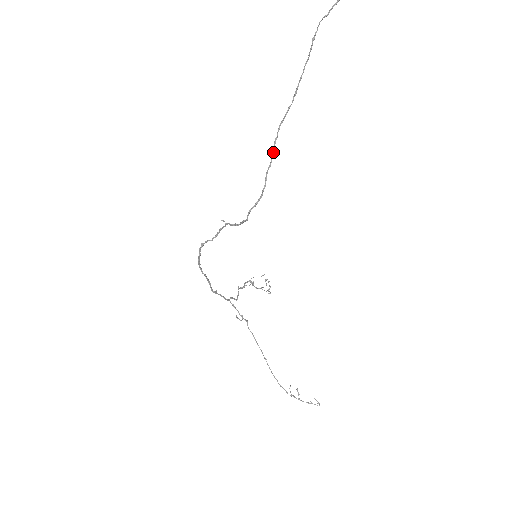
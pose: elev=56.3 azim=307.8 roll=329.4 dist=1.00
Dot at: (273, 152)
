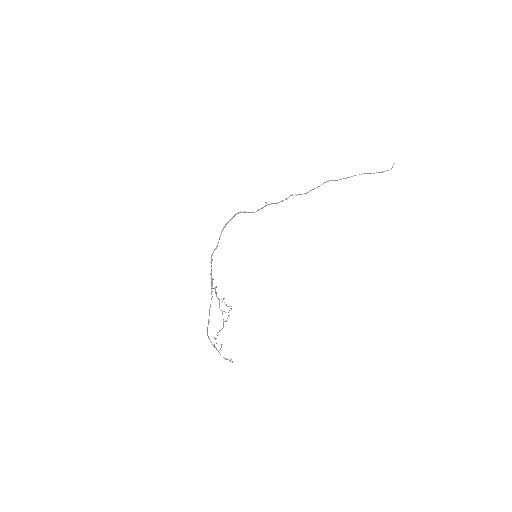
Dot at: (322, 184)
